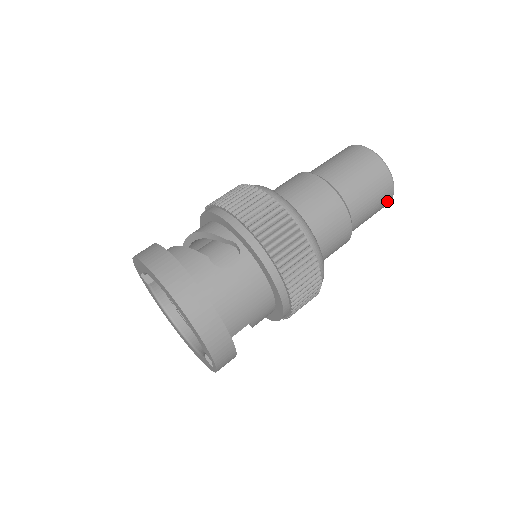
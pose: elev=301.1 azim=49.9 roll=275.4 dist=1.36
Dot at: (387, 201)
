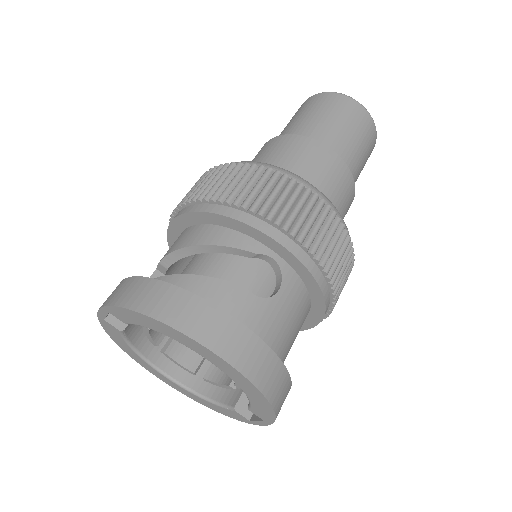
Dot at: occluded
